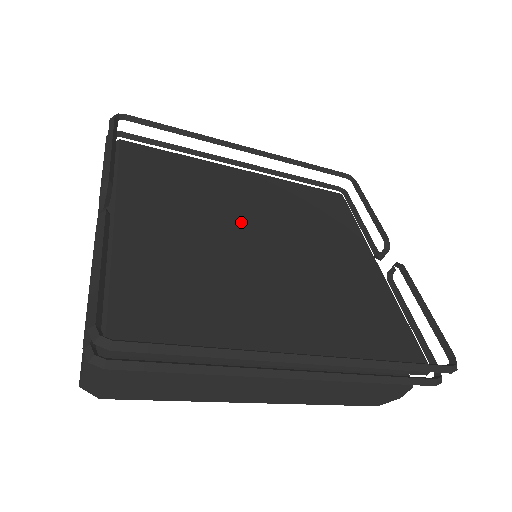
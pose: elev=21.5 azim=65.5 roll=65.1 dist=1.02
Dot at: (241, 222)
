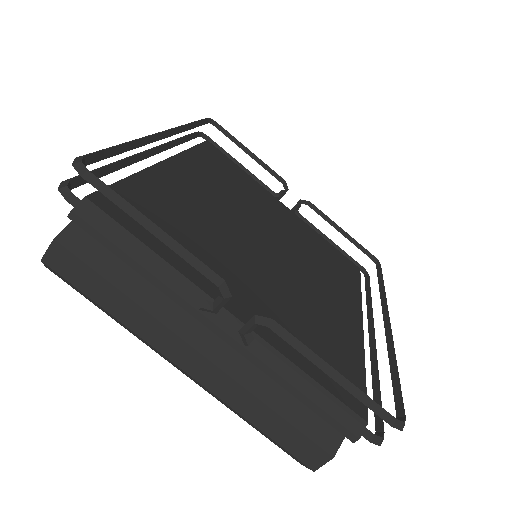
Dot at: (241, 232)
